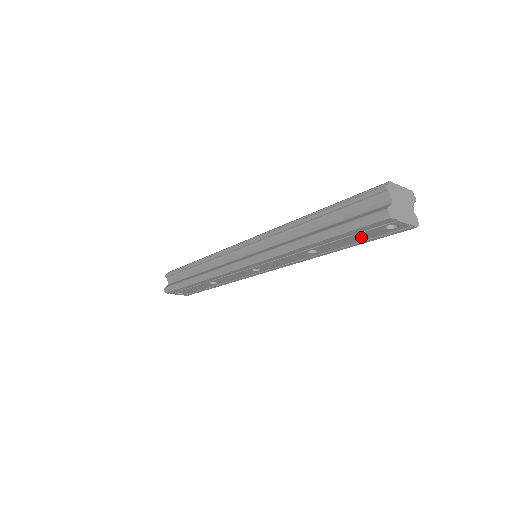
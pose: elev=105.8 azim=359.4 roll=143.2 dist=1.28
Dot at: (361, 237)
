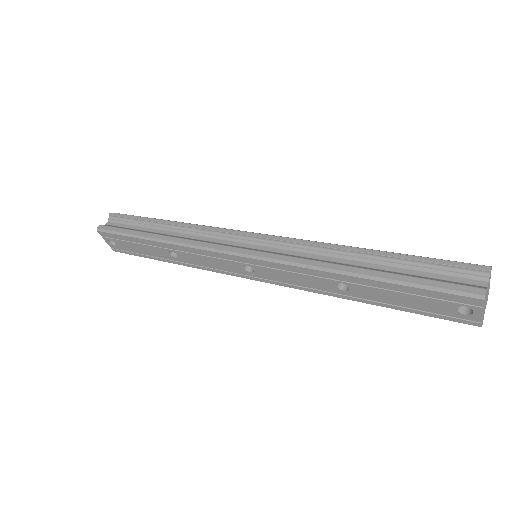
Dot at: (417, 302)
